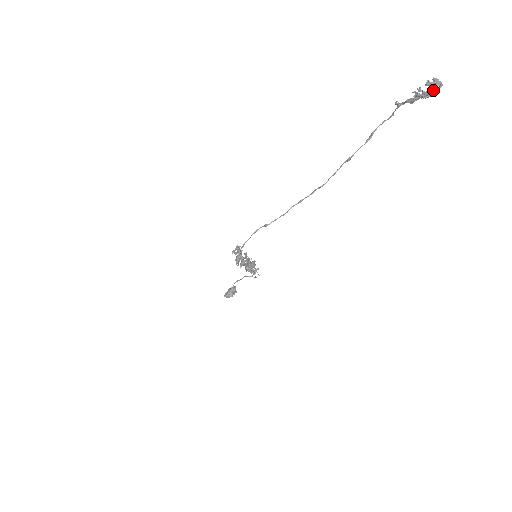
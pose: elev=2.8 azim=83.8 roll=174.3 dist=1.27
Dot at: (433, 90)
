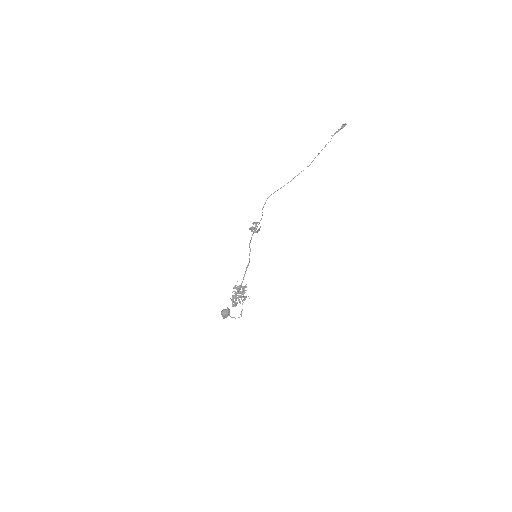
Dot at: (344, 126)
